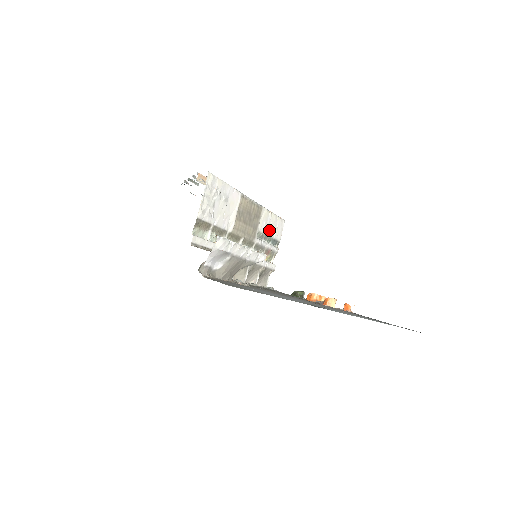
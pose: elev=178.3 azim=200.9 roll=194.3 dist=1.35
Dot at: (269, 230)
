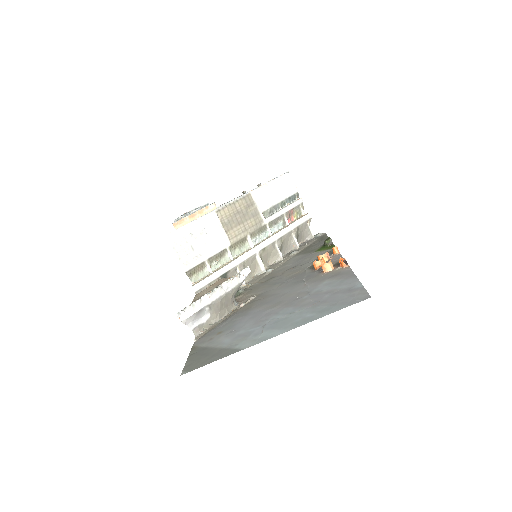
Dot at: (275, 198)
